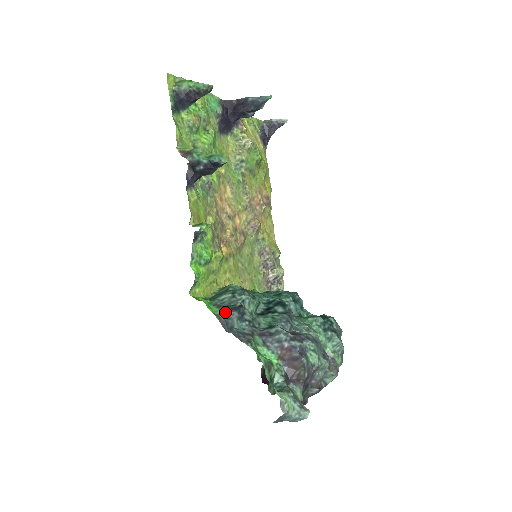
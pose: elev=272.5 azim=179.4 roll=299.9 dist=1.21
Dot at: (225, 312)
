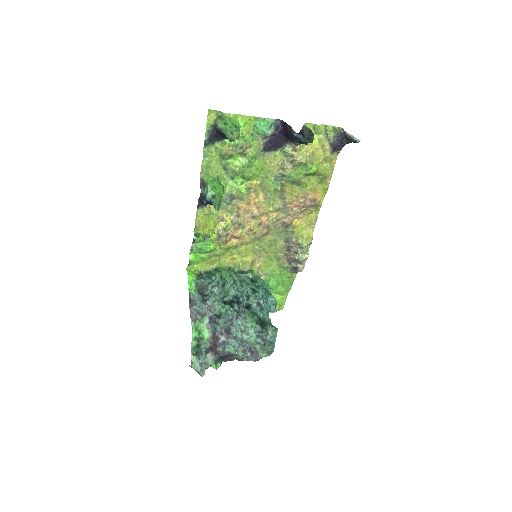
Dot at: (195, 293)
